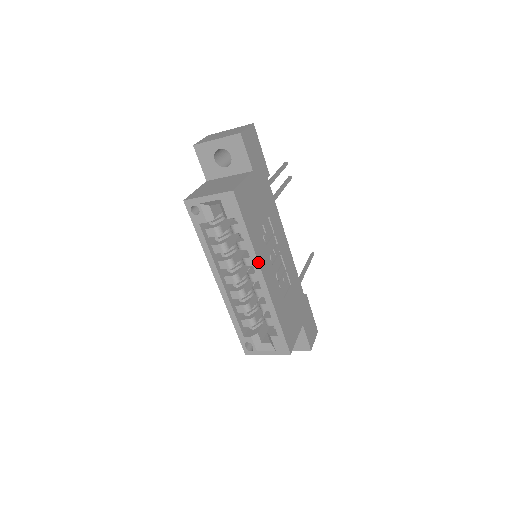
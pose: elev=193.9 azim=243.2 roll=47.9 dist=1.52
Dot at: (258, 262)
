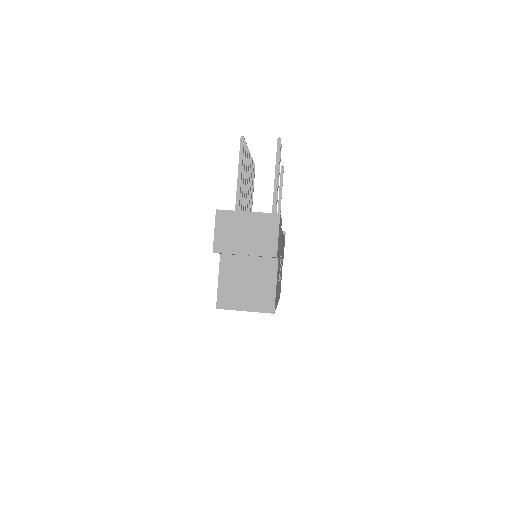
Dot at: occluded
